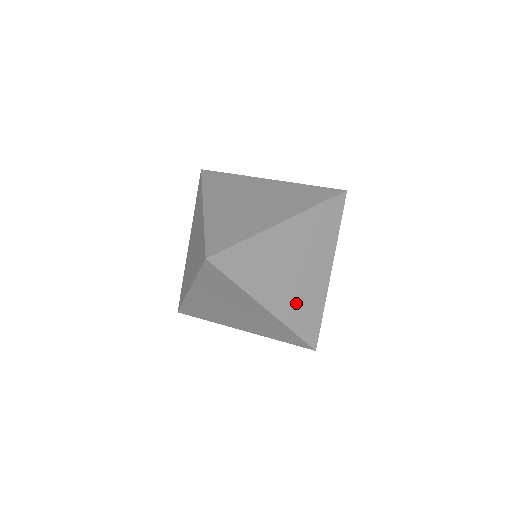
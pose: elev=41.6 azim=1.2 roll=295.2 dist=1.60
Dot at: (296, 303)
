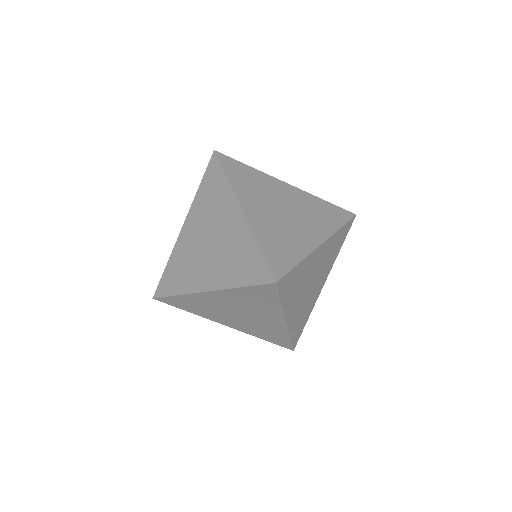
Dot at: (300, 313)
